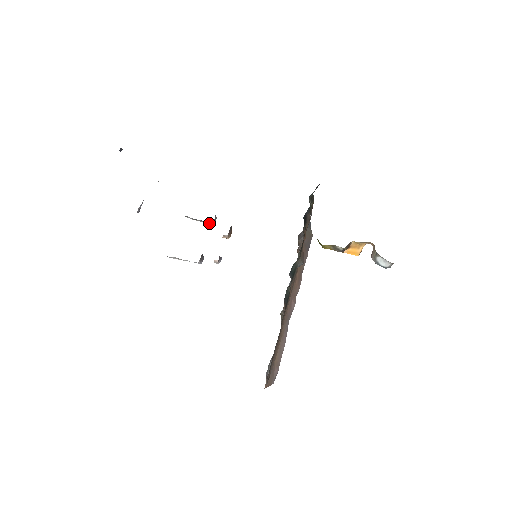
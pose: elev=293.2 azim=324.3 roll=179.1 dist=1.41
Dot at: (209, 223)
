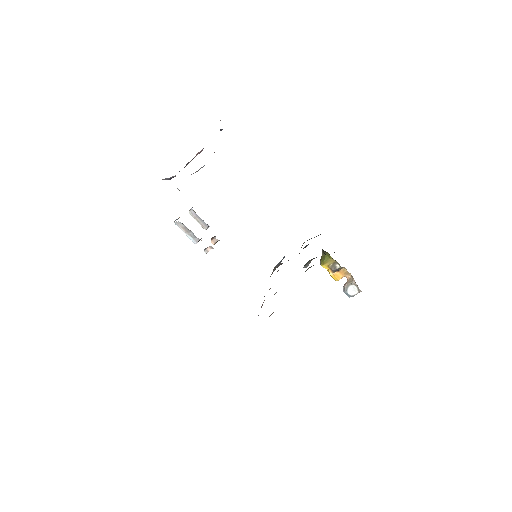
Dot at: (203, 227)
